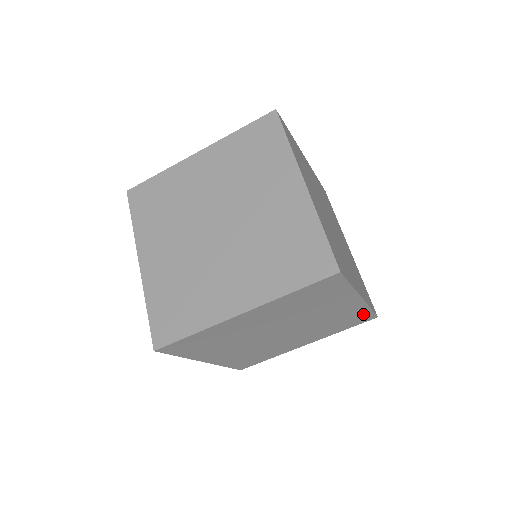
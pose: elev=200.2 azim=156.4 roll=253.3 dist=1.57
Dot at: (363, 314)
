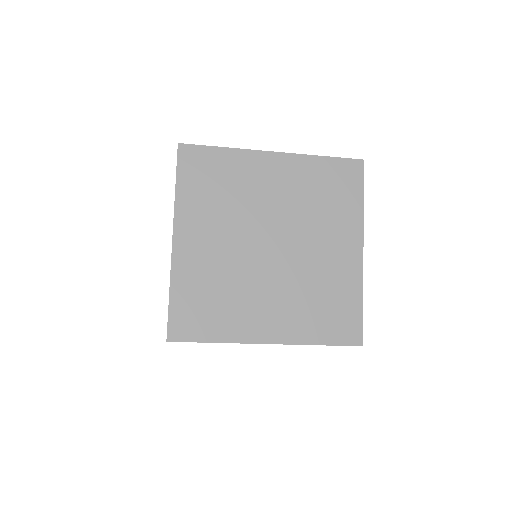
Dot at: occluded
